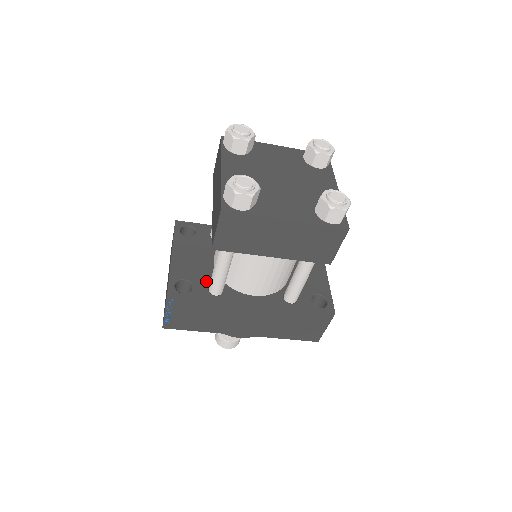
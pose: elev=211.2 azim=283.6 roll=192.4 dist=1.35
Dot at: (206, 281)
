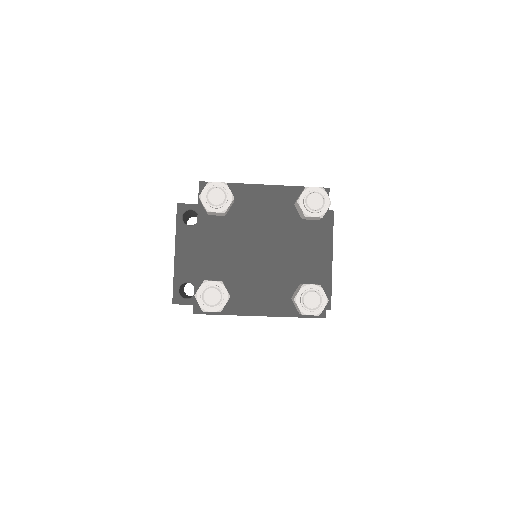
Dot at: occluded
